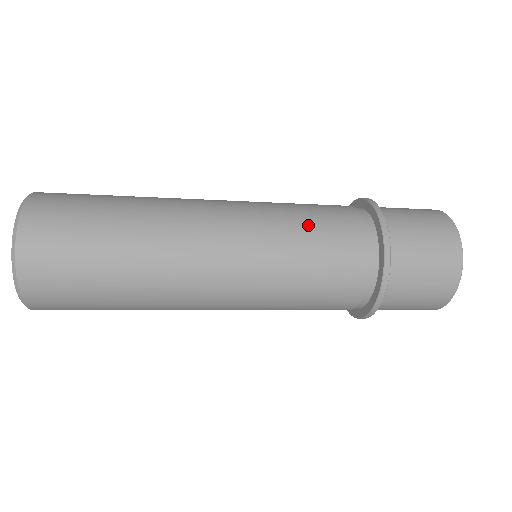
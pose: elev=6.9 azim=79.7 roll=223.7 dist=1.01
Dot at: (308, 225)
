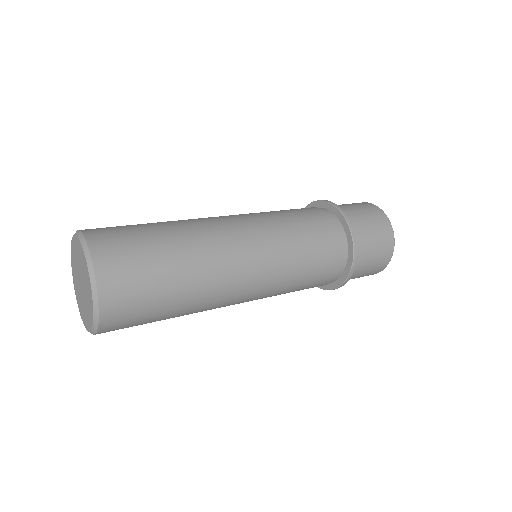
Dot at: (305, 276)
